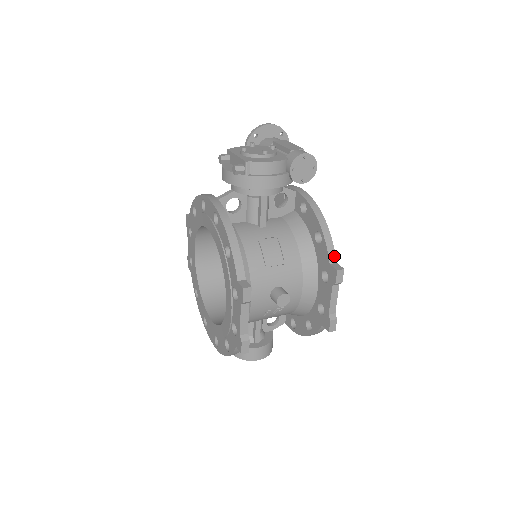
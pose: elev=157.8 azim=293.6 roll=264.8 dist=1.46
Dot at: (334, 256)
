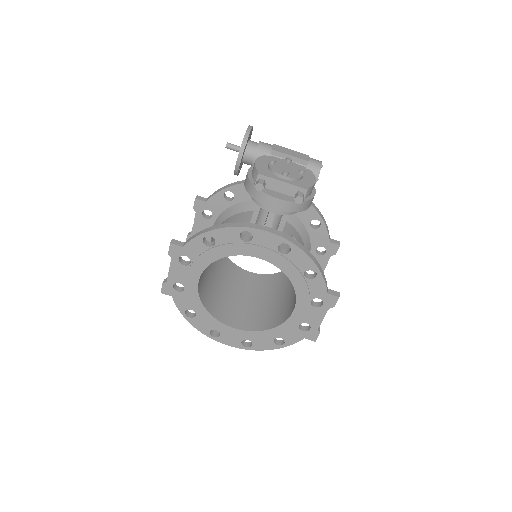
Dot at: occluded
